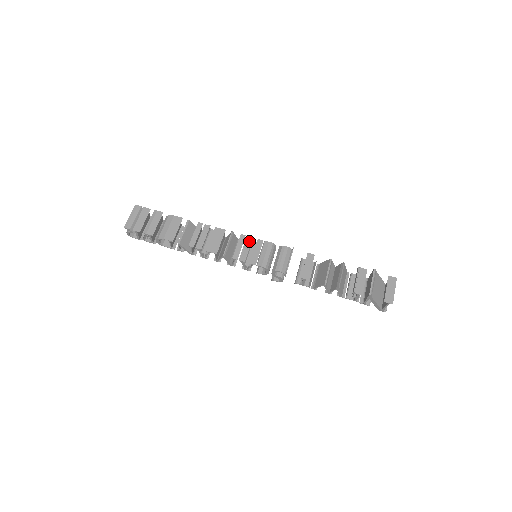
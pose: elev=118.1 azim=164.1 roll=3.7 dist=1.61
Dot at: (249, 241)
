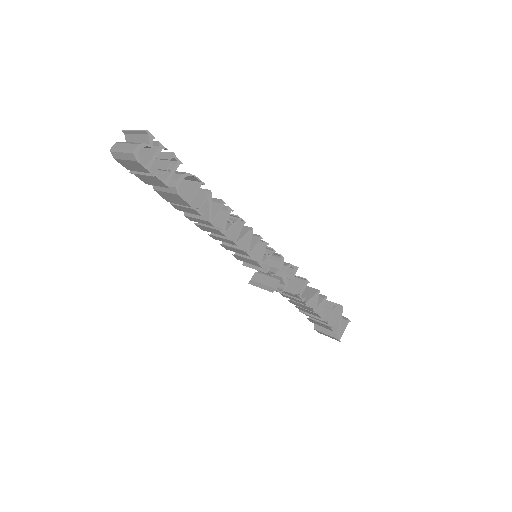
Dot at: occluded
